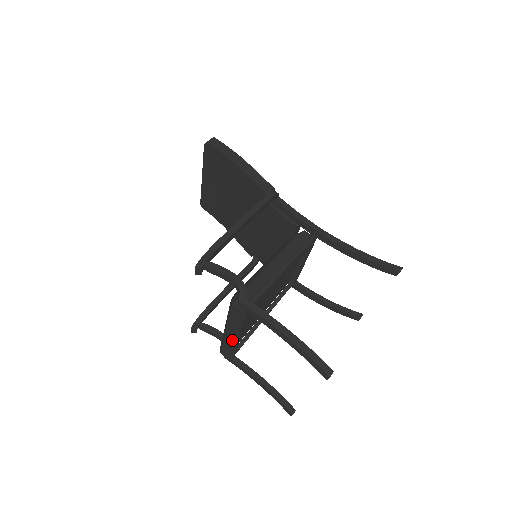
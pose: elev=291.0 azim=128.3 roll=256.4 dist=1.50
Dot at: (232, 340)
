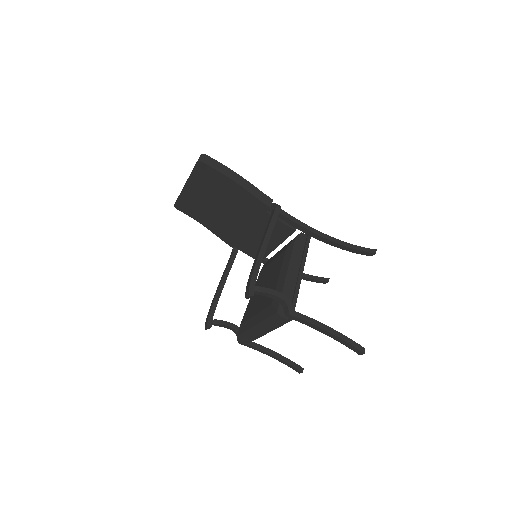
Dot at: (260, 334)
